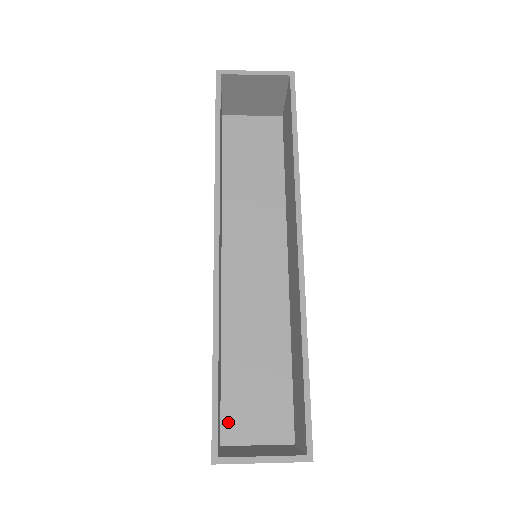
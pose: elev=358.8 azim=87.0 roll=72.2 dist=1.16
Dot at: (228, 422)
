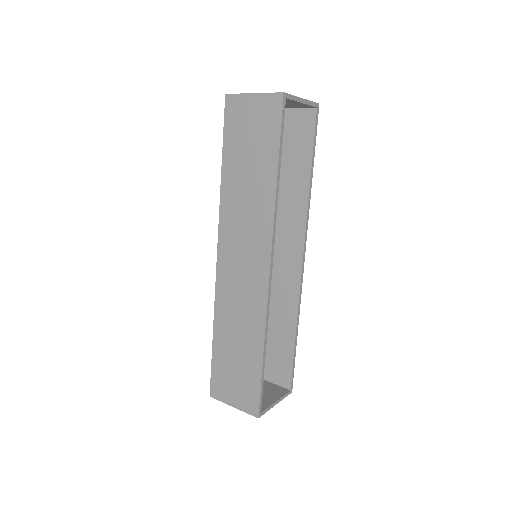
Dot at: occluded
